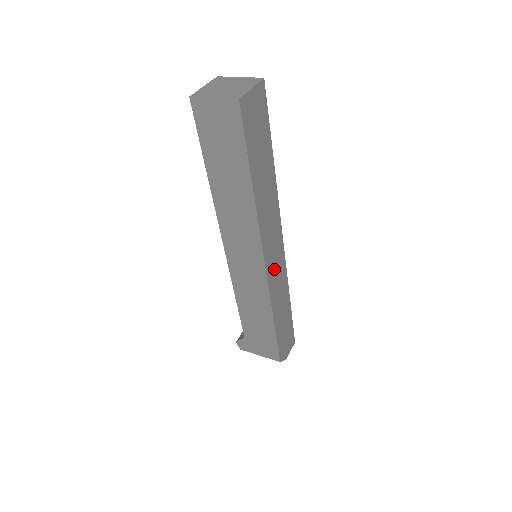
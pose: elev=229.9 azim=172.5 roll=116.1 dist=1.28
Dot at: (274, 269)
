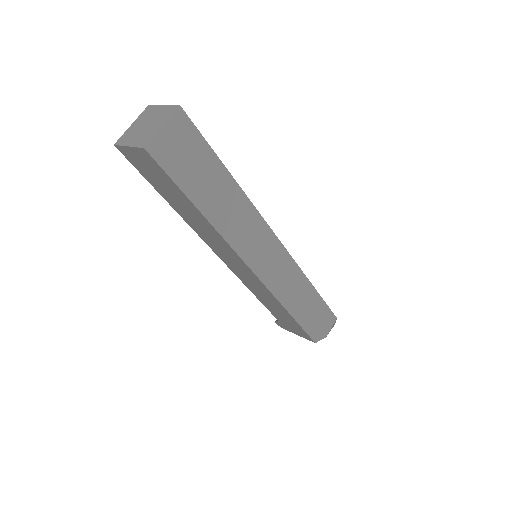
Dot at: (272, 270)
